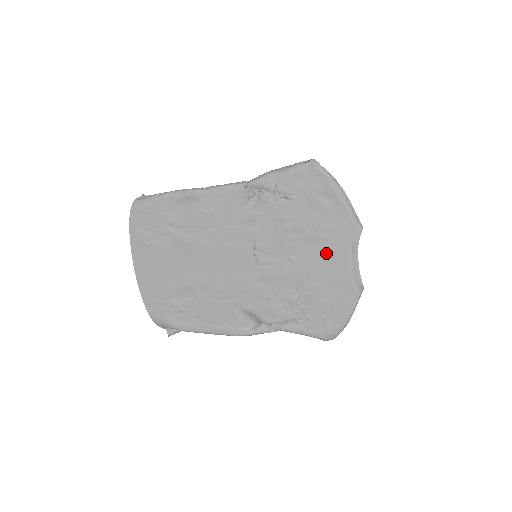
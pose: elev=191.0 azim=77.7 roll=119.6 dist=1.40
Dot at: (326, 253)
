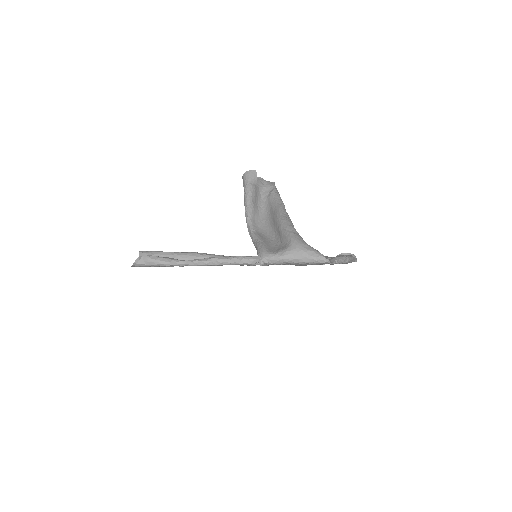
Dot at: occluded
